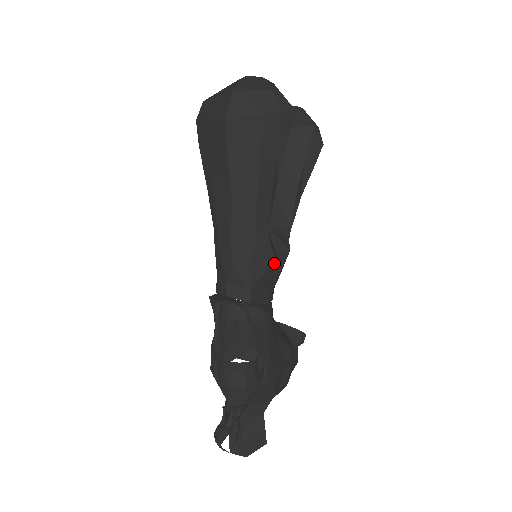
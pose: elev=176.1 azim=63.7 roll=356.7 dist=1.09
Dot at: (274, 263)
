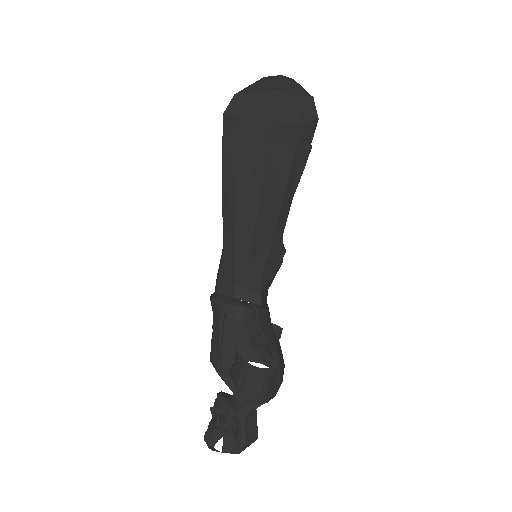
Dot at: (280, 265)
